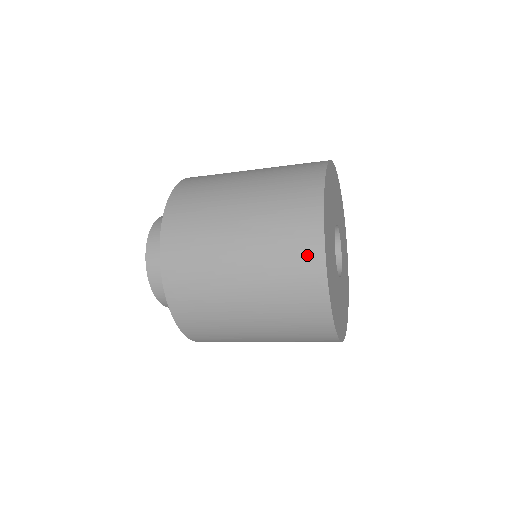
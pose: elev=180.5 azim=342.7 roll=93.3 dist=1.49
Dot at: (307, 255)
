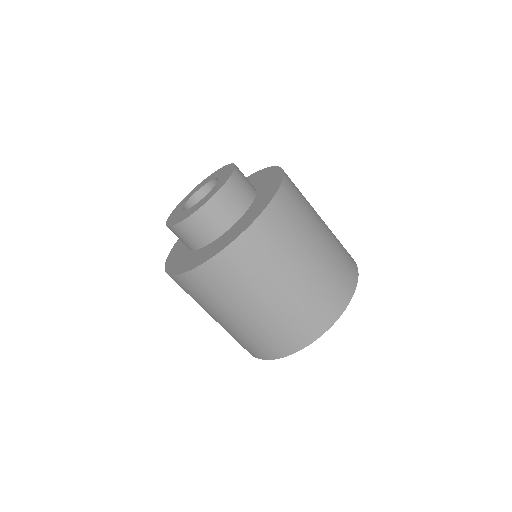
Dot at: (346, 286)
